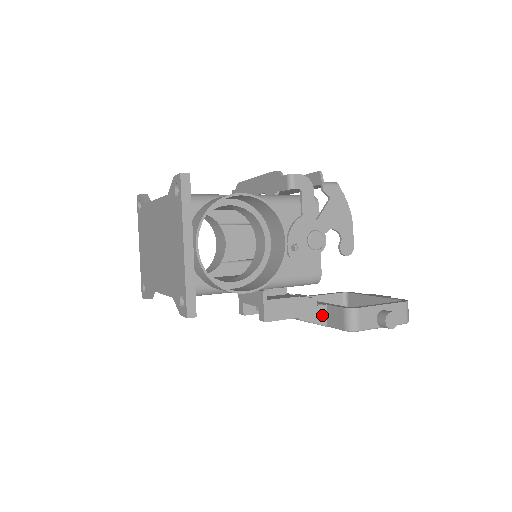
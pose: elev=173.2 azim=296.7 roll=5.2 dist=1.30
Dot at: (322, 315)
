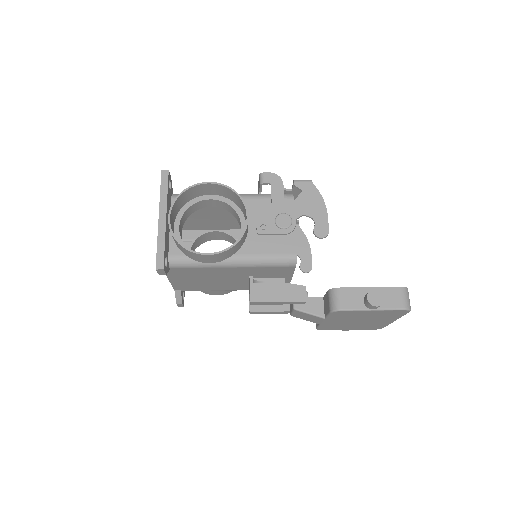
Dot at: (318, 307)
